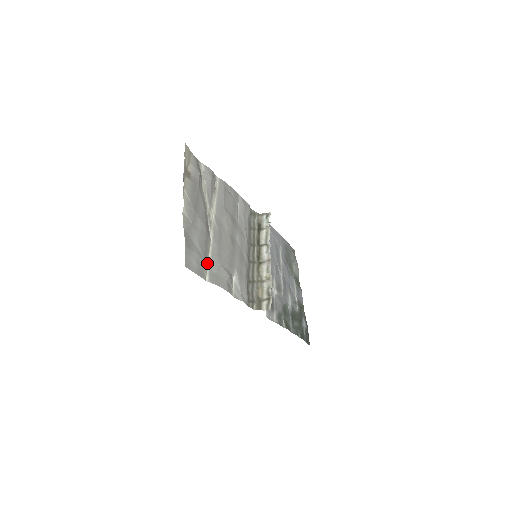
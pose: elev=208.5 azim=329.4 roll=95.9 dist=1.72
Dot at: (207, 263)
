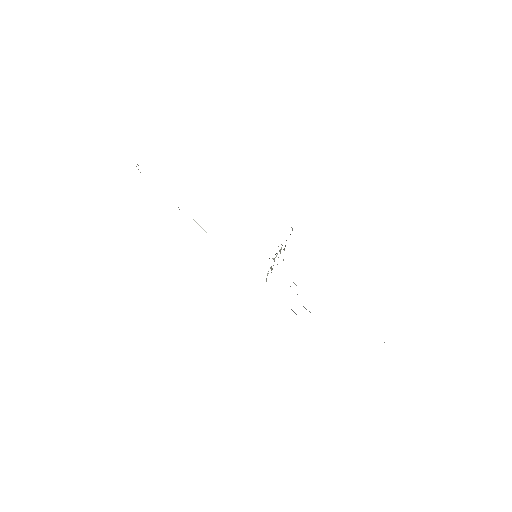
Dot at: occluded
